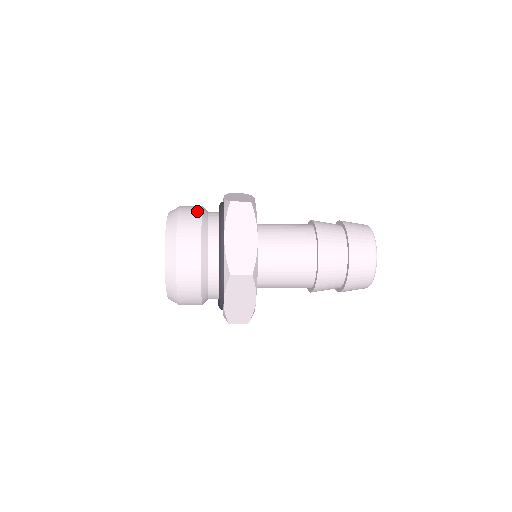
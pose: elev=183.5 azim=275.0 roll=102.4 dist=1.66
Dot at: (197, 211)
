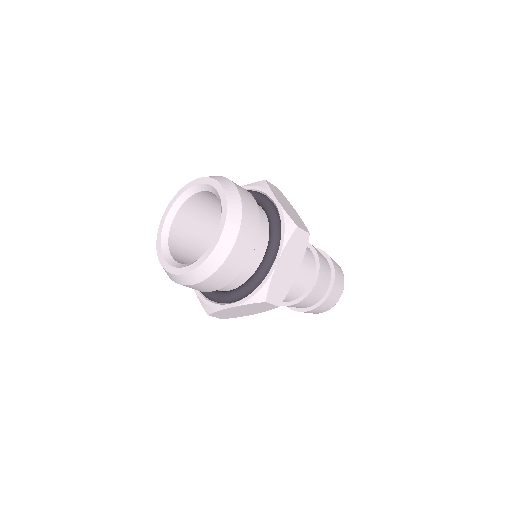
Dot at: occluded
